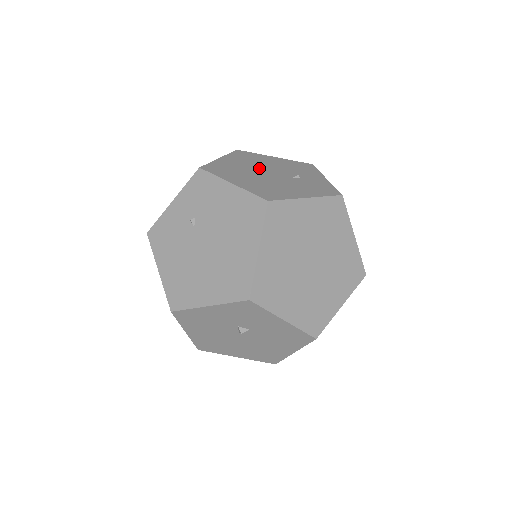
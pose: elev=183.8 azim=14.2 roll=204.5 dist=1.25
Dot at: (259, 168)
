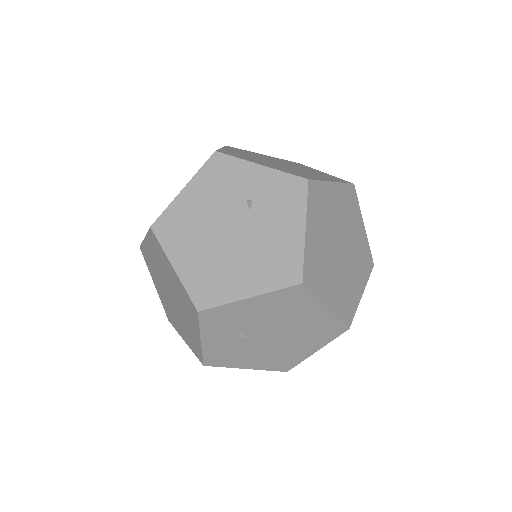
Dot at: (214, 235)
